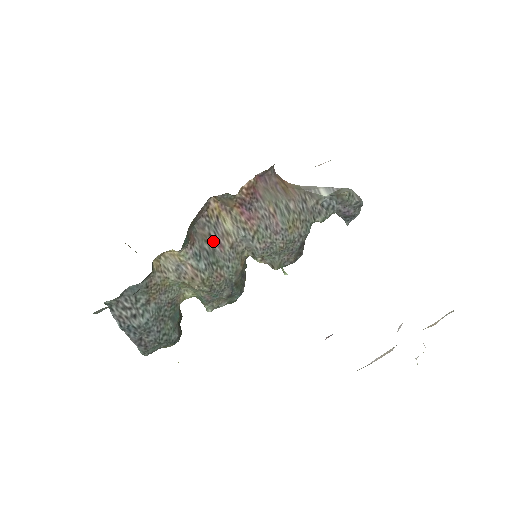
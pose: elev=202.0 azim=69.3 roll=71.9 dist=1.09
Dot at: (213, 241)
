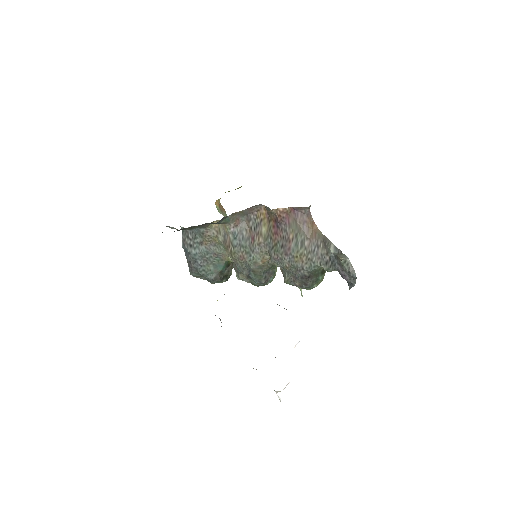
Dot at: (251, 233)
